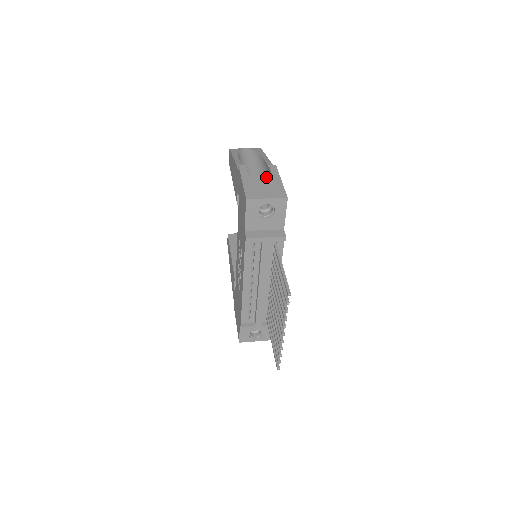
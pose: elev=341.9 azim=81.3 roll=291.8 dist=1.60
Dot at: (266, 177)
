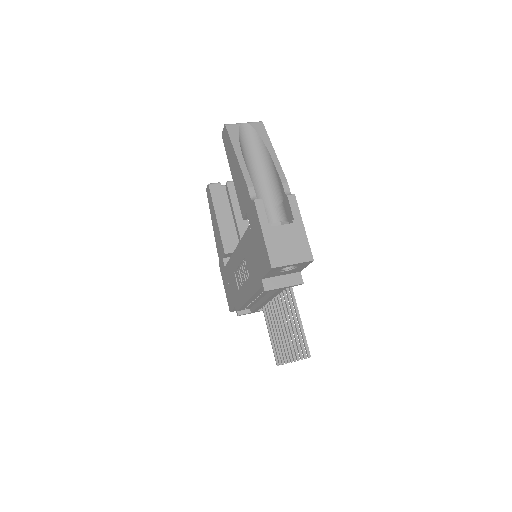
Dot at: (279, 195)
